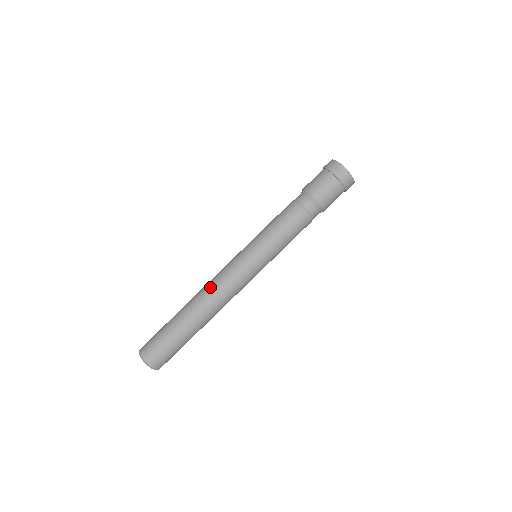
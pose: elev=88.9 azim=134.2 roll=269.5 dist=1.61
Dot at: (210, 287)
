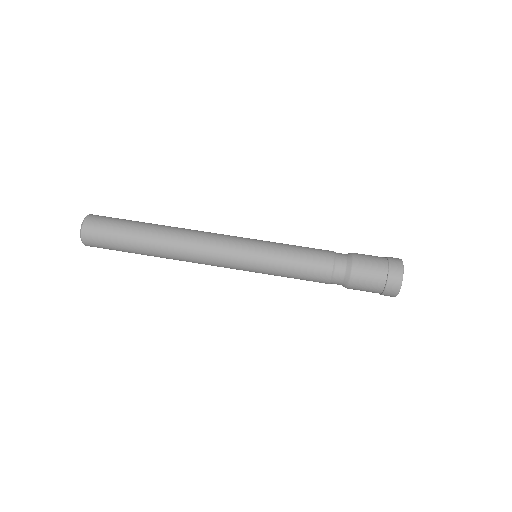
Dot at: occluded
